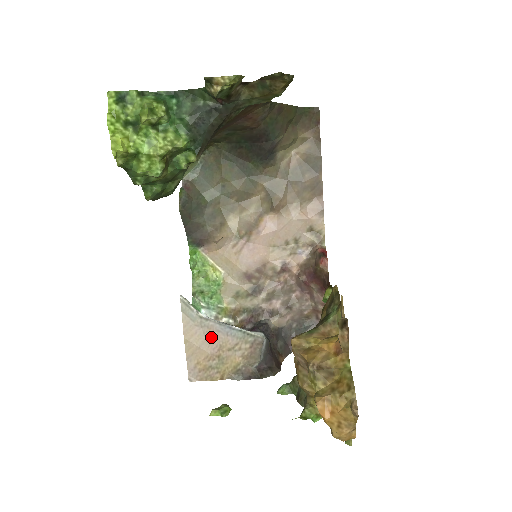
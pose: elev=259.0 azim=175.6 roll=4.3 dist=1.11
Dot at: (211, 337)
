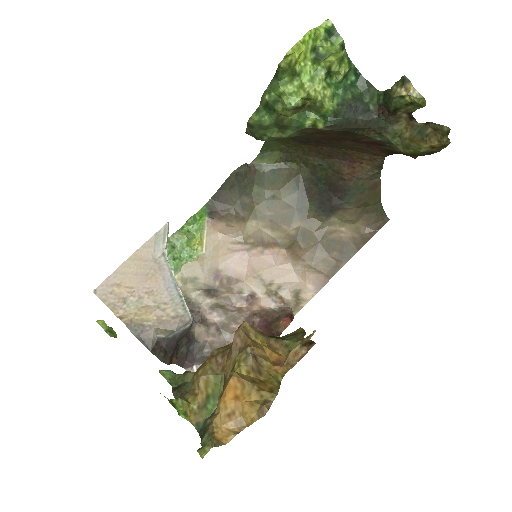
Dot at: (153, 277)
